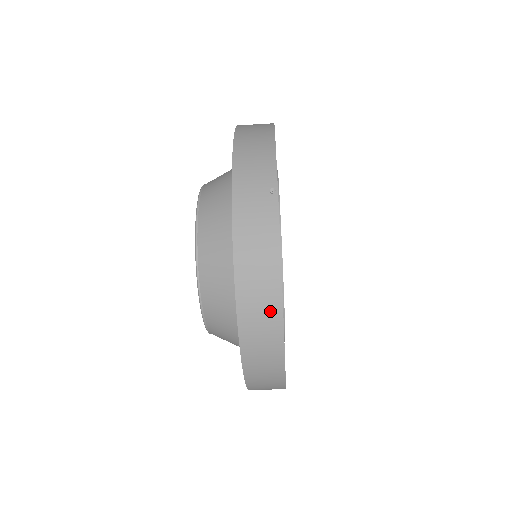
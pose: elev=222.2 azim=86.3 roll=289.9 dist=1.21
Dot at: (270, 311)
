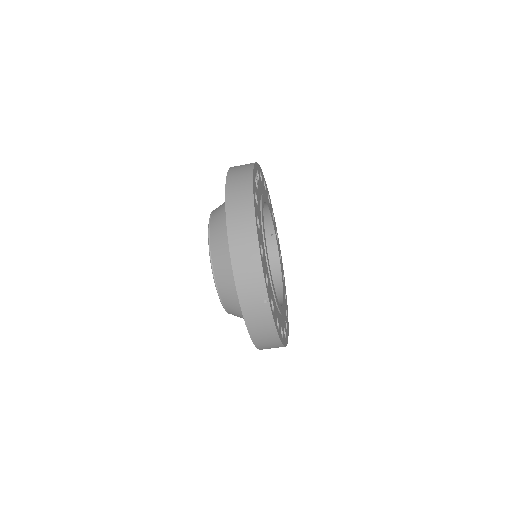
Dot at: (275, 345)
